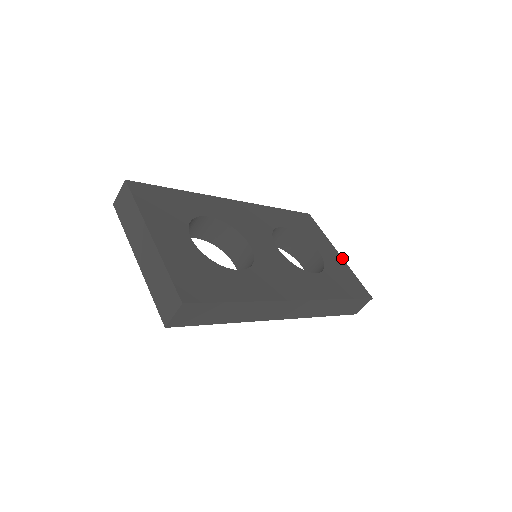
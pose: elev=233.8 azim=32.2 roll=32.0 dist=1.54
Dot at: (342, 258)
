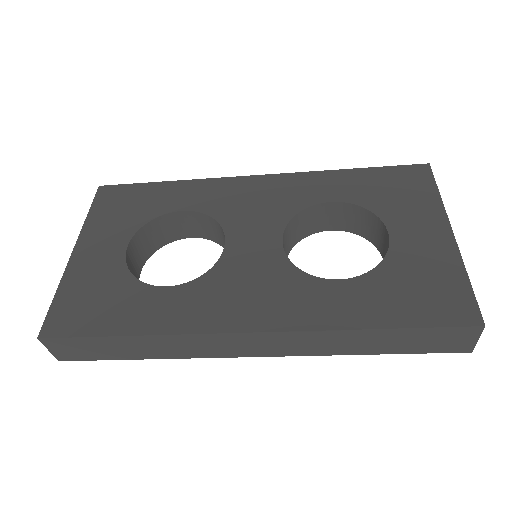
Dot at: (454, 241)
